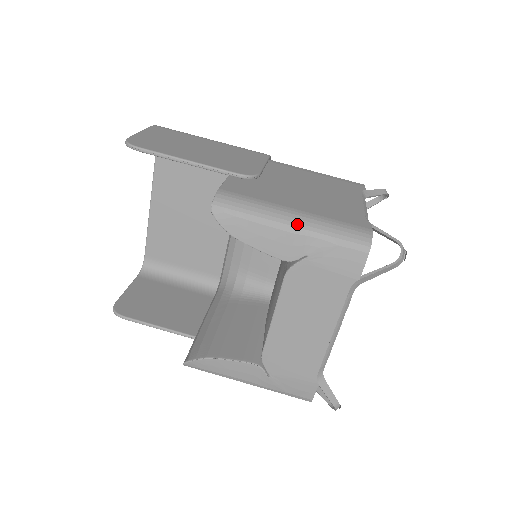
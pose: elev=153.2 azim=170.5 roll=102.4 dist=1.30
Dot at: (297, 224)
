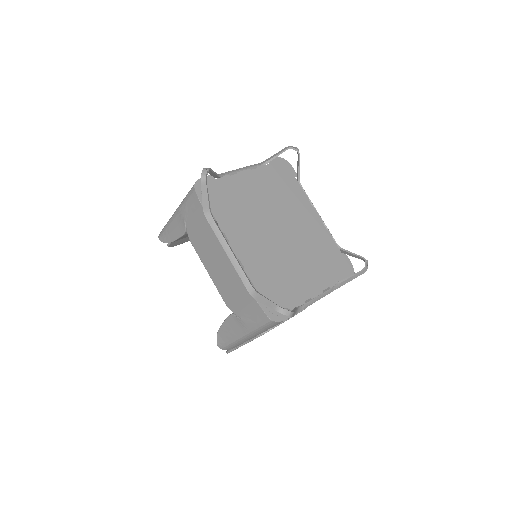
Dot at: (176, 210)
